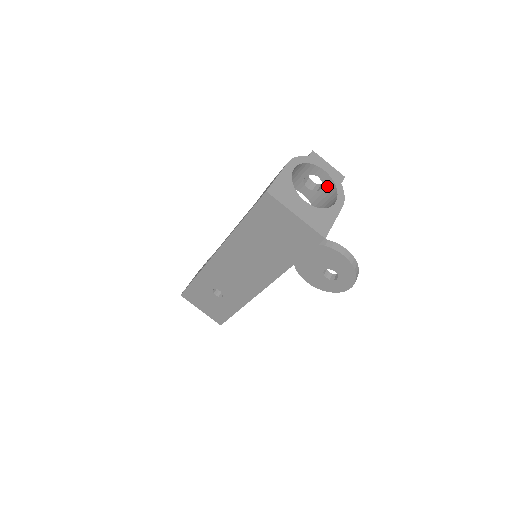
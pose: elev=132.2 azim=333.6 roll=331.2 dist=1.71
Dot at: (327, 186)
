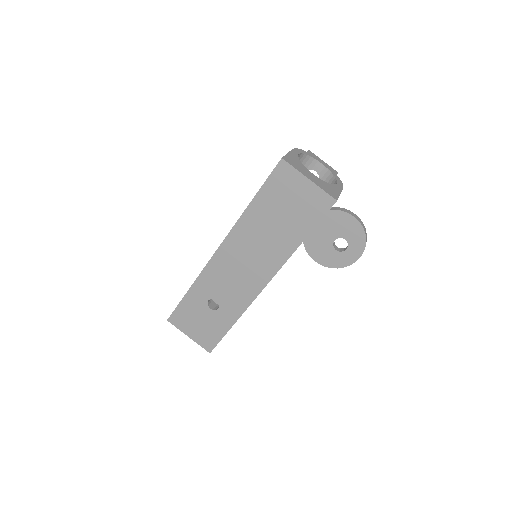
Dot at: (324, 178)
